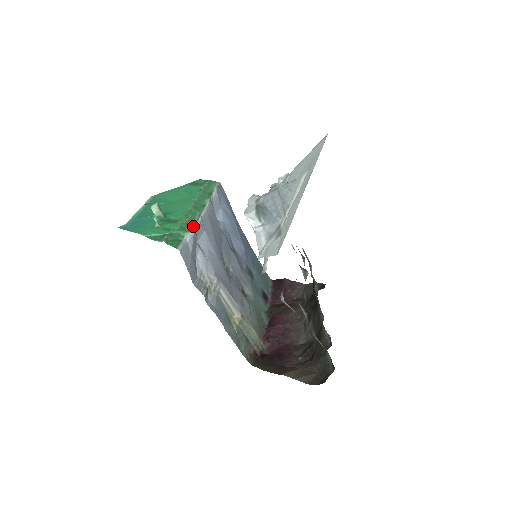
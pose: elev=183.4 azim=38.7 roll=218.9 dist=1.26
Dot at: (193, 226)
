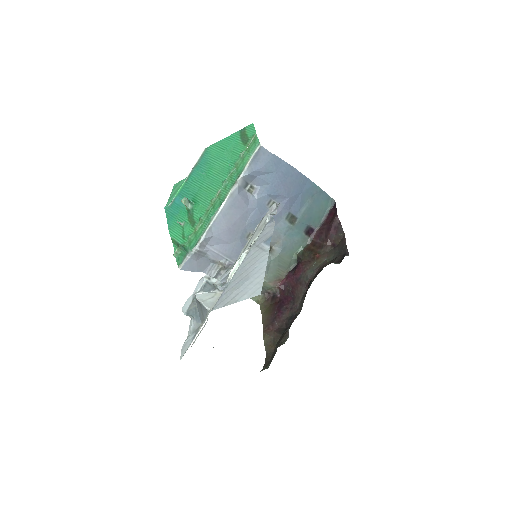
Dot at: (196, 243)
